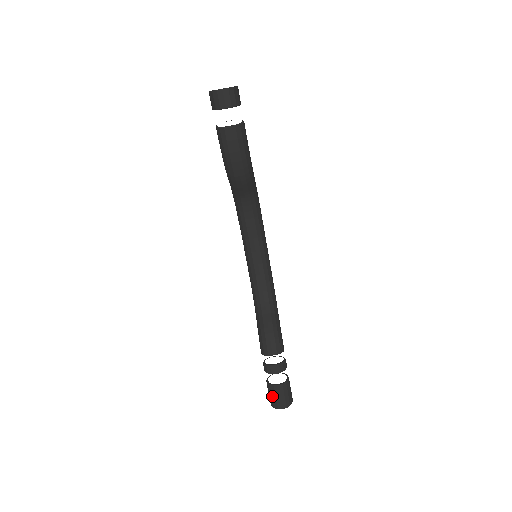
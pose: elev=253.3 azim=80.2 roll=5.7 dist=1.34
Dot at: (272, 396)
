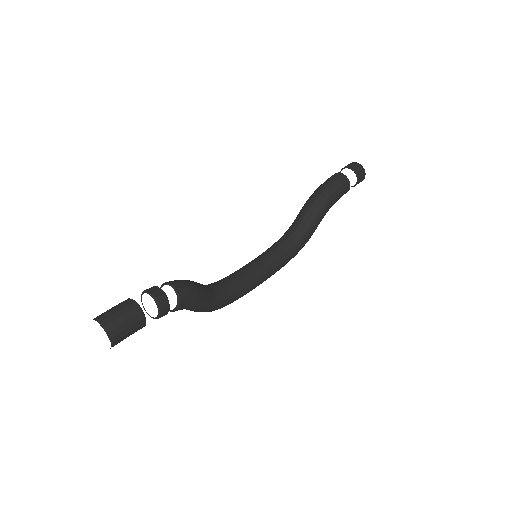
Dot at: (113, 307)
